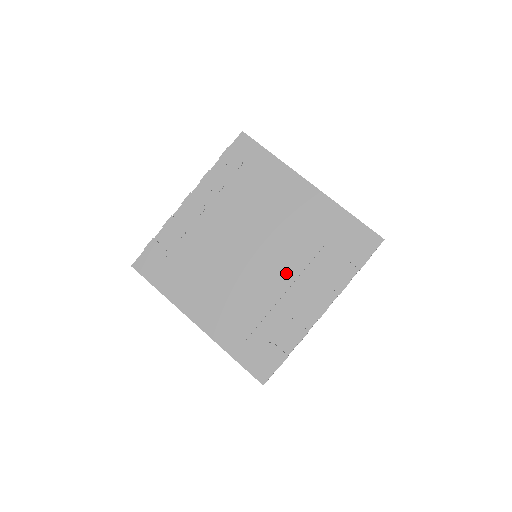
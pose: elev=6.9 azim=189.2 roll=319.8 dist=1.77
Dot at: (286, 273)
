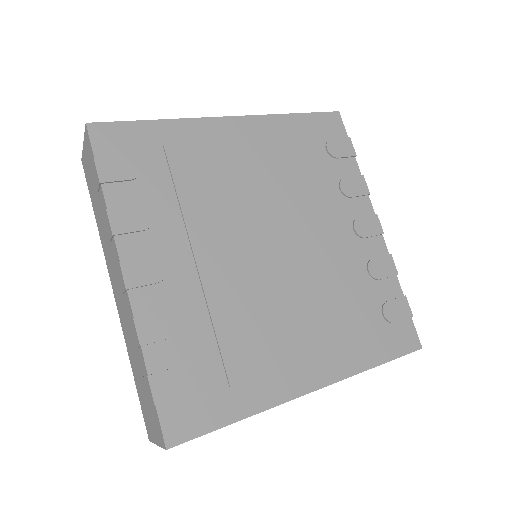
Dot at: (318, 227)
